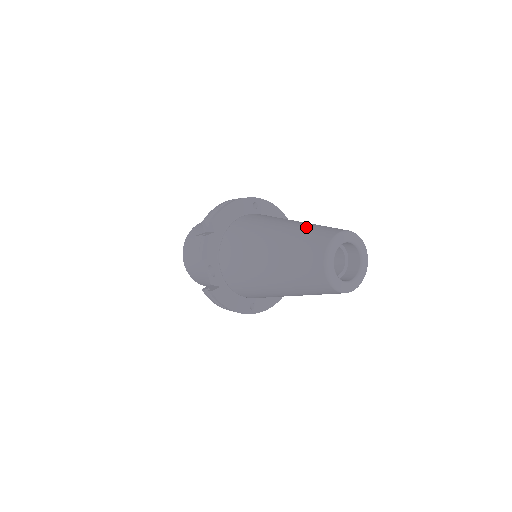
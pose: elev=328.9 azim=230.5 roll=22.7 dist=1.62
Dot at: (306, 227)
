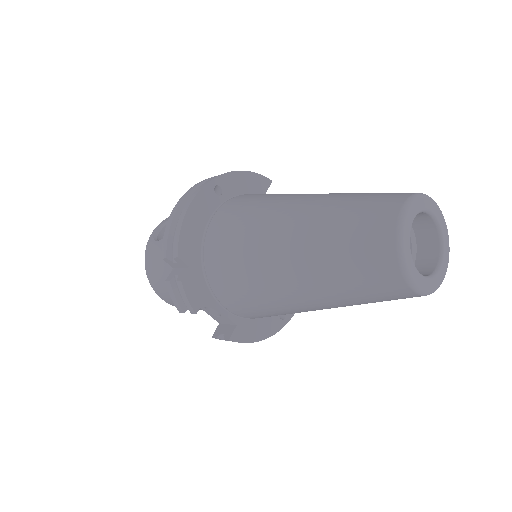
Dot at: (332, 216)
